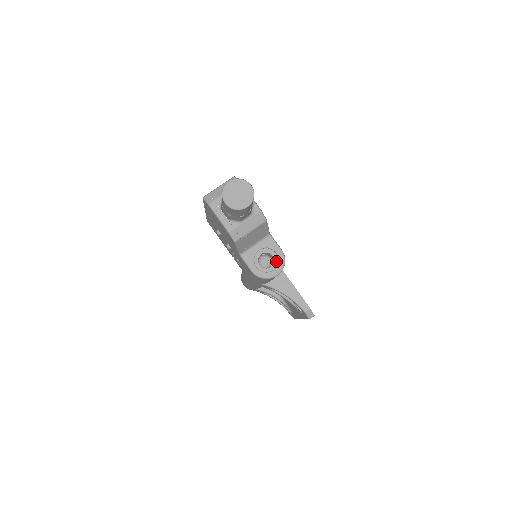
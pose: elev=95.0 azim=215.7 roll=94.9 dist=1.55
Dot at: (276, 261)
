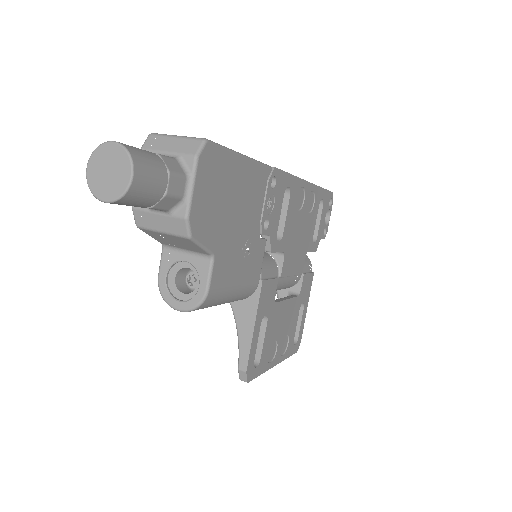
Dot at: (195, 294)
